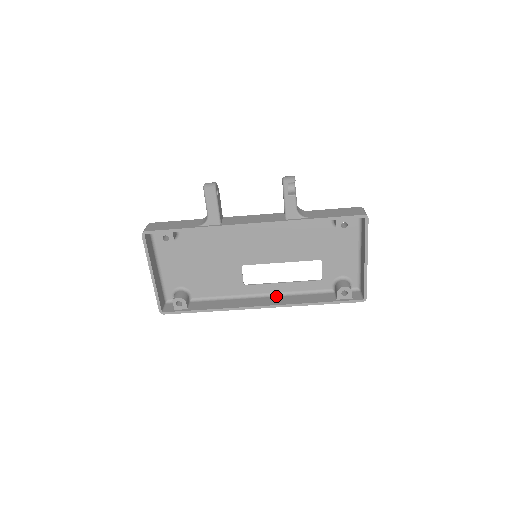
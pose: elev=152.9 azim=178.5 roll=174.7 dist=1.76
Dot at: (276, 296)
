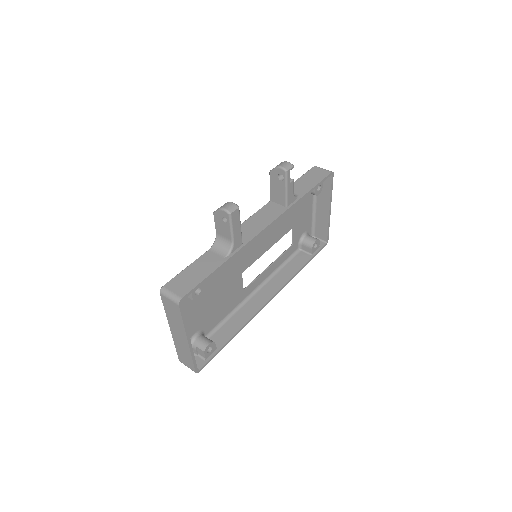
Dot at: (267, 282)
